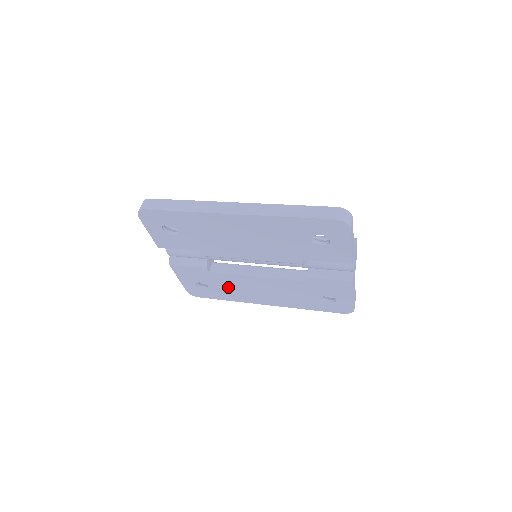
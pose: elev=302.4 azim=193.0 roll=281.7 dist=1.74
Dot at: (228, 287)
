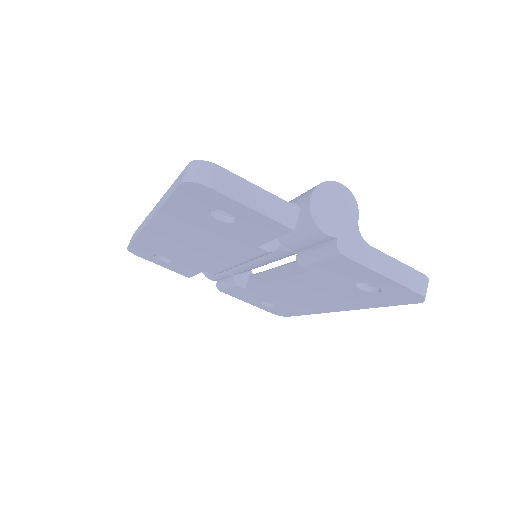
Dot at: (281, 300)
